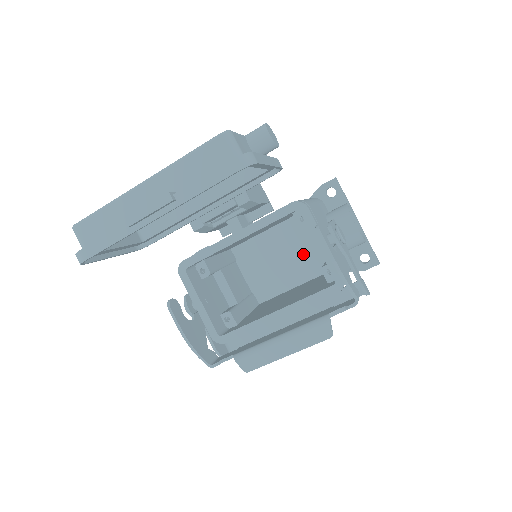
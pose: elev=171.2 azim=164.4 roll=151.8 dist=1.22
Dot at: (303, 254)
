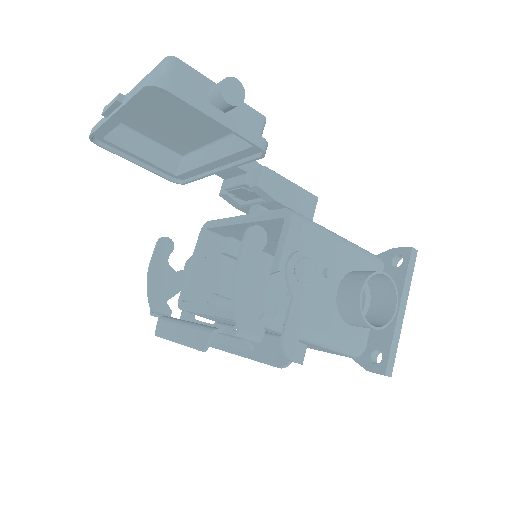
Dot at: occluded
